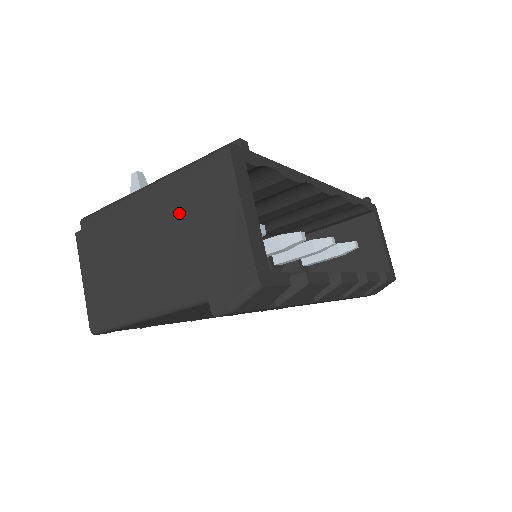
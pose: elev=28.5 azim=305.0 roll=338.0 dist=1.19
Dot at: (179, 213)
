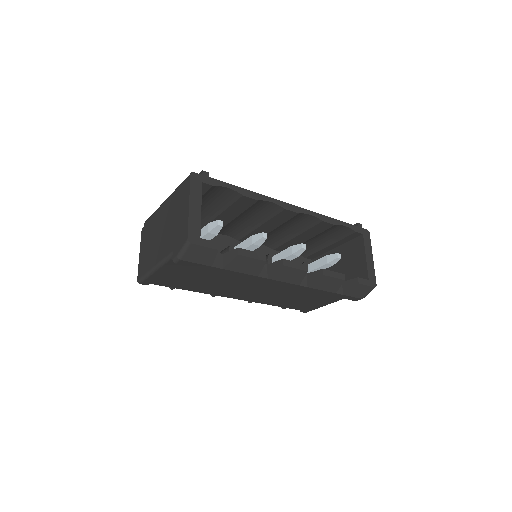
Dot at: (172, 211)
